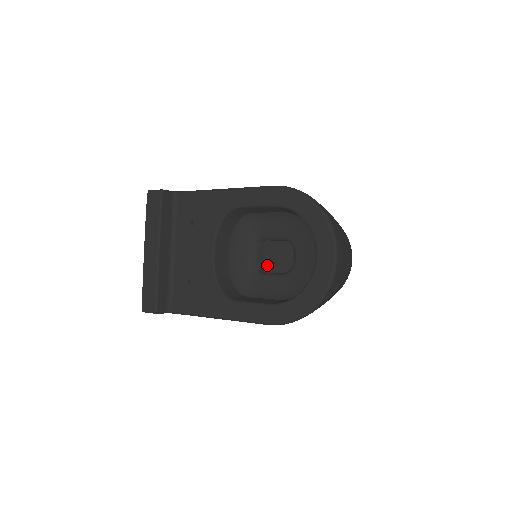
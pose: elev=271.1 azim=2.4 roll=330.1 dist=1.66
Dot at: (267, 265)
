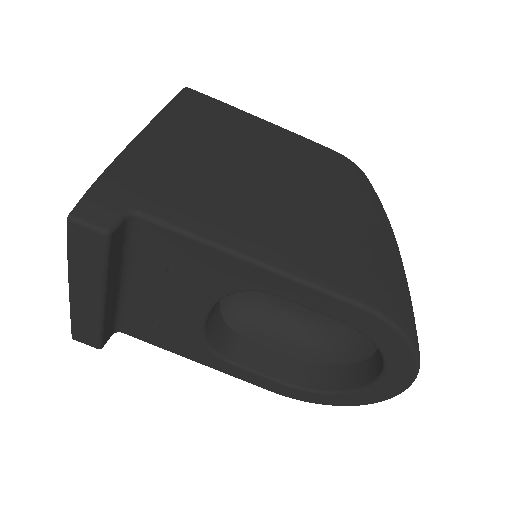
Dot at: occluded
